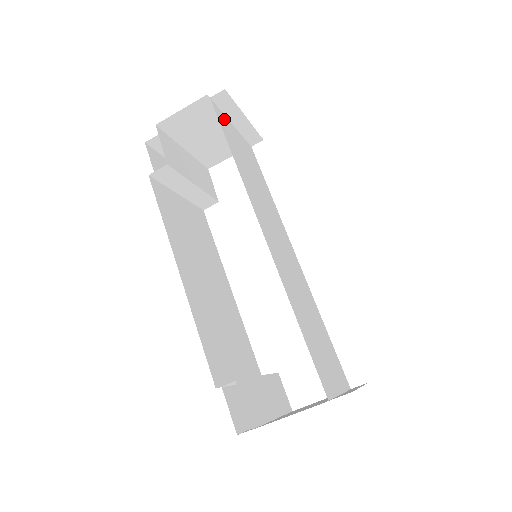
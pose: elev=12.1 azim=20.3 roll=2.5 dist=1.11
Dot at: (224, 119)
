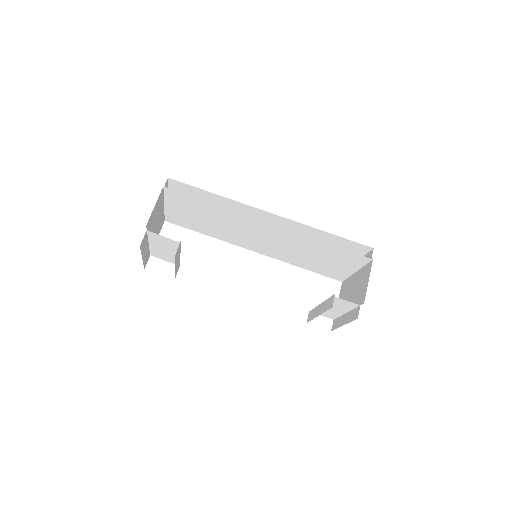
Dot at: (171, 199)
